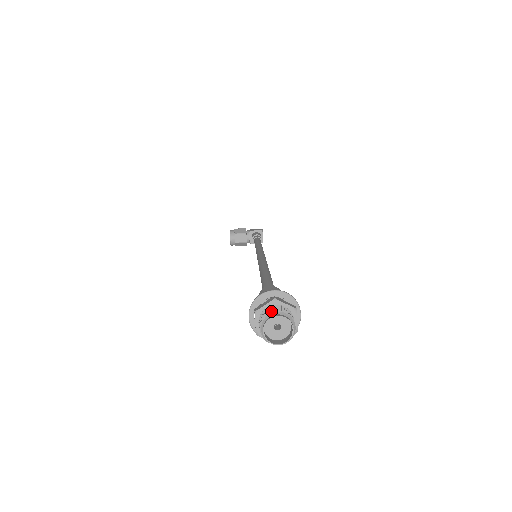
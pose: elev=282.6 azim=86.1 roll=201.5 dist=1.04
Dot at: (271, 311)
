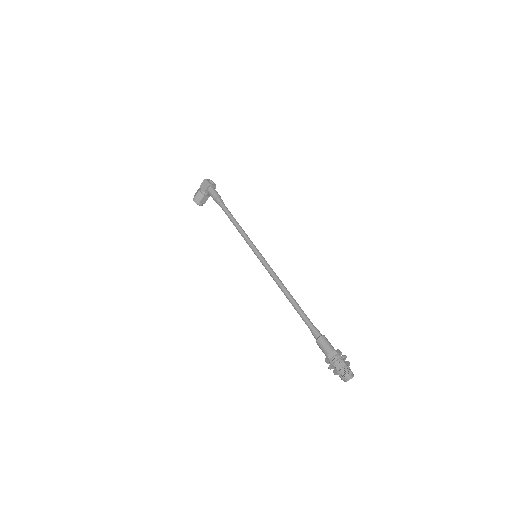
Dot at: (342, 377)
